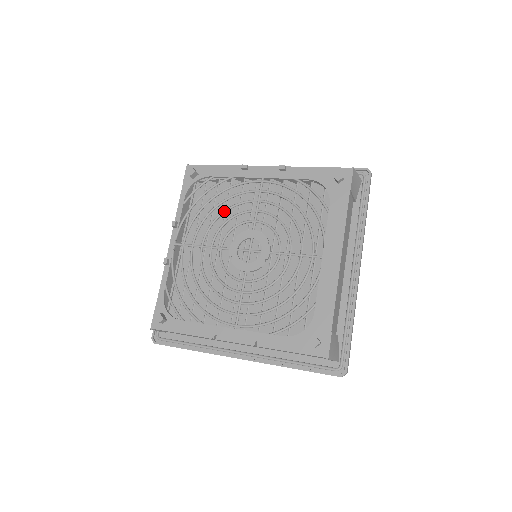
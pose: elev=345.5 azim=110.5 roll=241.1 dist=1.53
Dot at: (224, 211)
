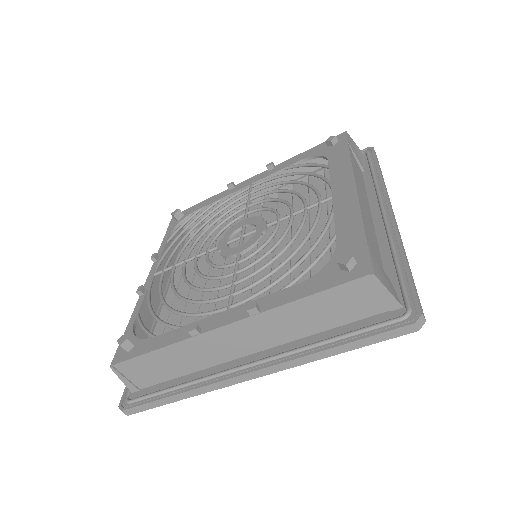
Dot at: (211, 224)
